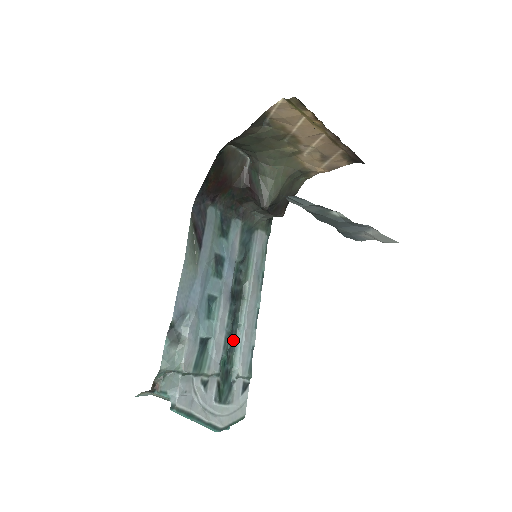
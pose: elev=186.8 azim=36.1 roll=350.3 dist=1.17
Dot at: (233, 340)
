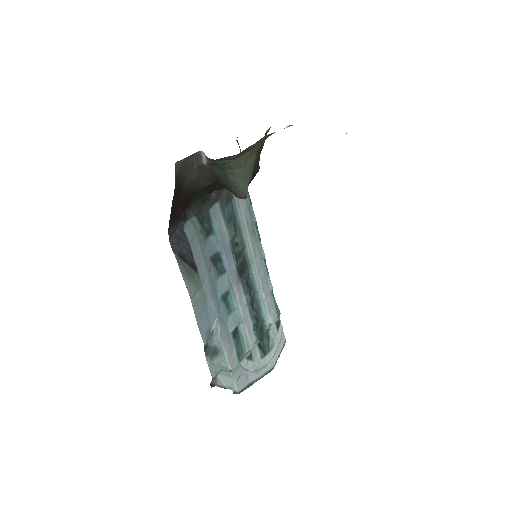
Dot at: (255, 302)
